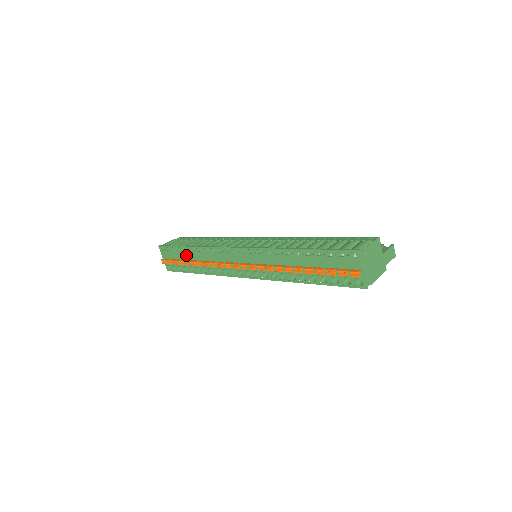
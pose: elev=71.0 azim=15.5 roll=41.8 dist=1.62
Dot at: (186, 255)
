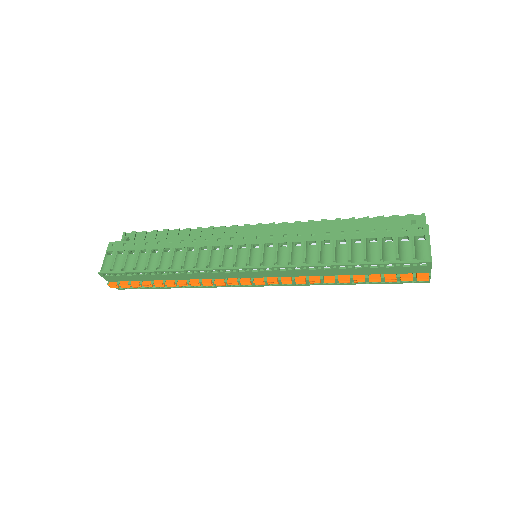
Dot at: (154, 277)
